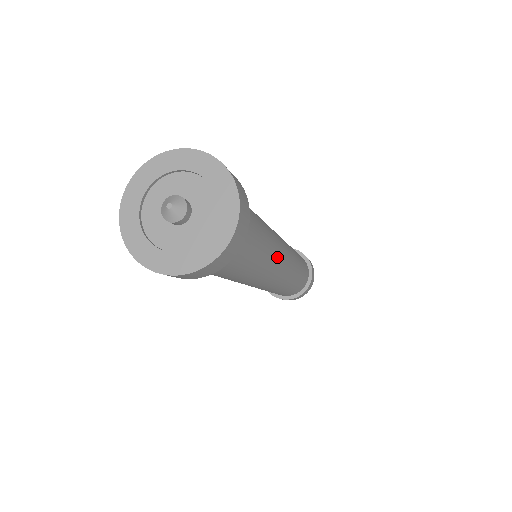
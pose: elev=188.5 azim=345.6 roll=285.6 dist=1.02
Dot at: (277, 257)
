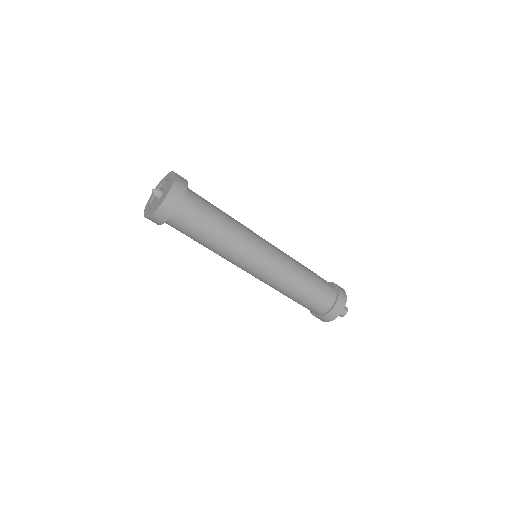
Dot at: (246, 250)
